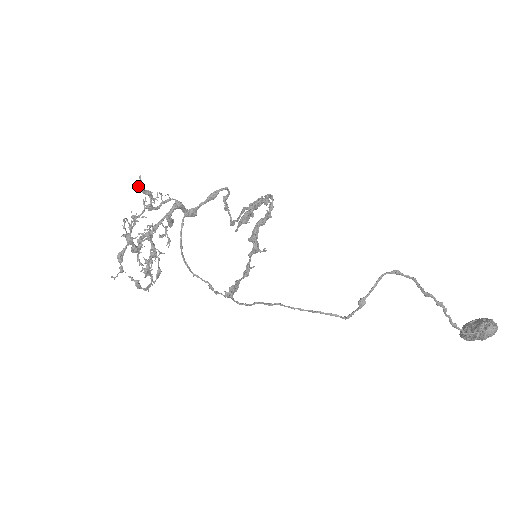
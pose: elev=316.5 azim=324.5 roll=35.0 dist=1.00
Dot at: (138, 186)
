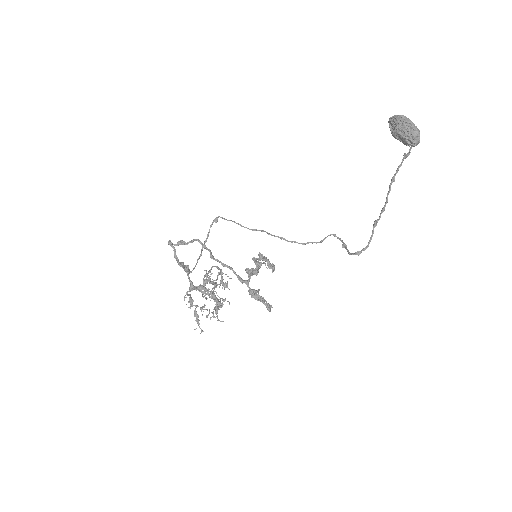
Dot at: (199, 327)
